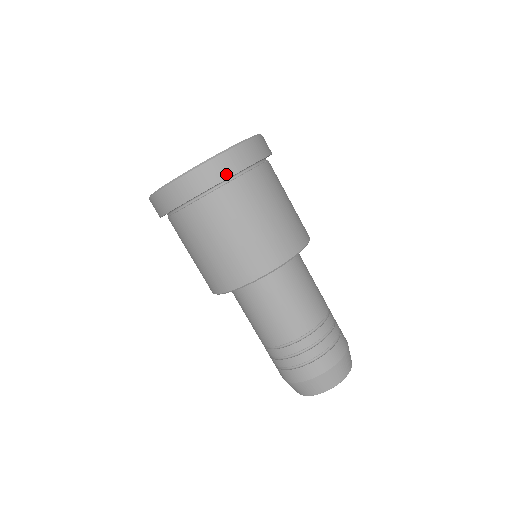
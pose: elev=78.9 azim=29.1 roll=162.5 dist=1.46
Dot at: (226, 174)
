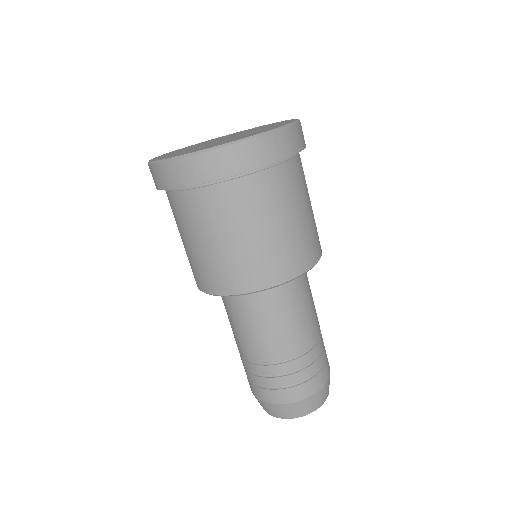
Dot at: (272, 157)
